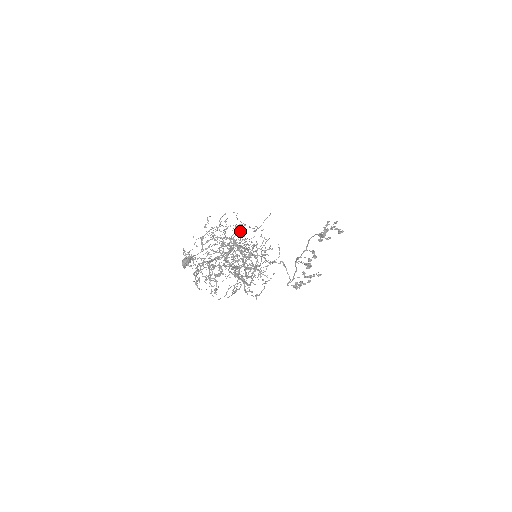
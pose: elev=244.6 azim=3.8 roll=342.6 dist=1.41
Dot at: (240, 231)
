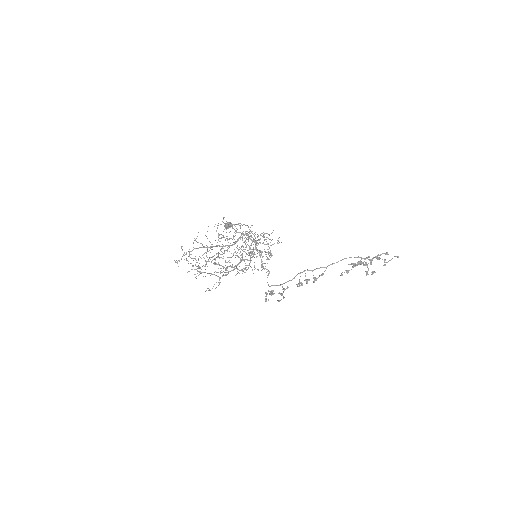
Dot at: (242, 238)
